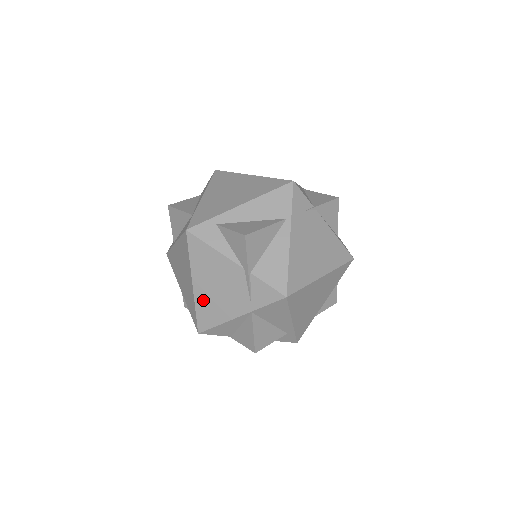
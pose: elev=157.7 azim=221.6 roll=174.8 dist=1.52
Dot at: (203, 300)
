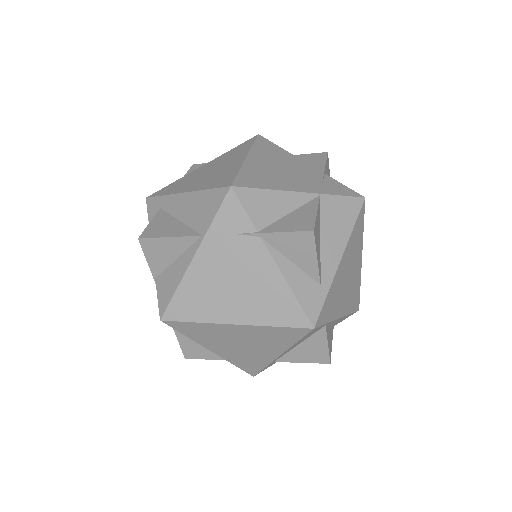
Dot at: (255, 168)
